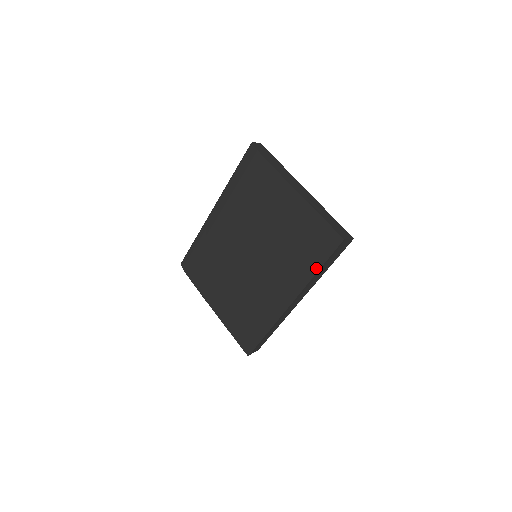
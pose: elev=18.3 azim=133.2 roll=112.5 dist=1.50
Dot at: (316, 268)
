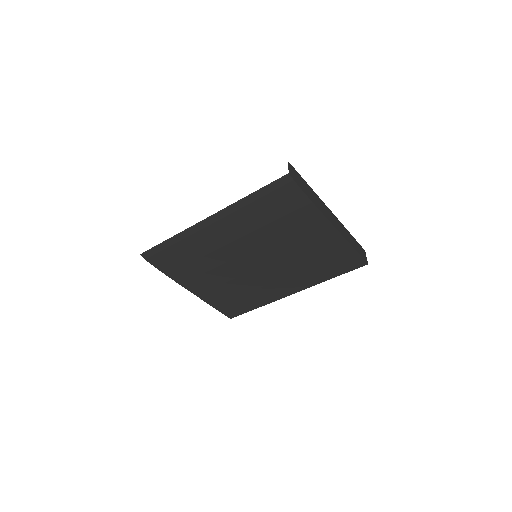
Dot at: (331, 277)
